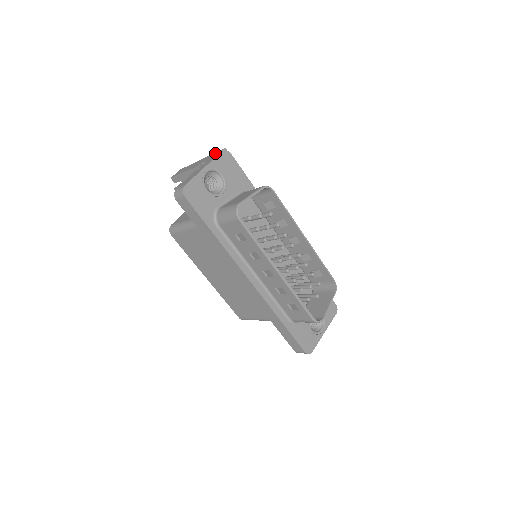
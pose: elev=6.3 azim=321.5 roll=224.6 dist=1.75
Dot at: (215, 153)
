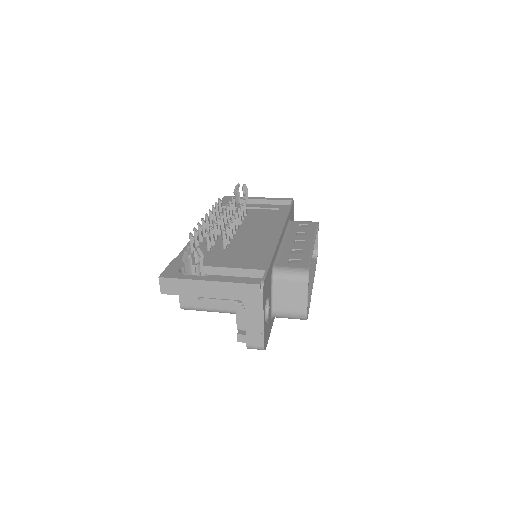
Dot at: (245, 288)
